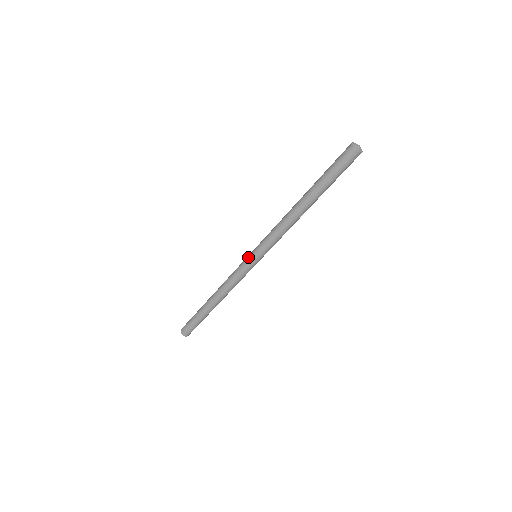
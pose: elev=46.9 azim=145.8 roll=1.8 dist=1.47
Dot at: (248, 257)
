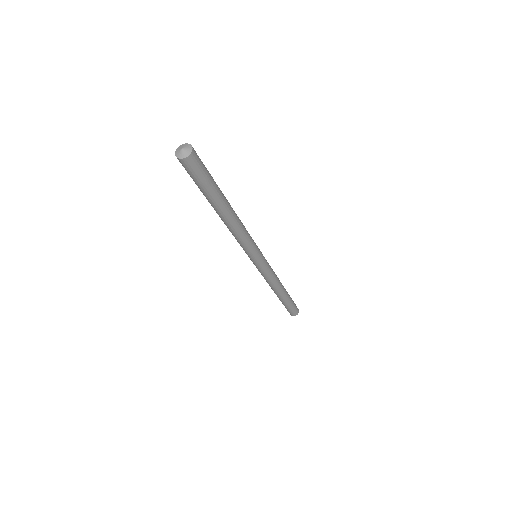
Dot at: occluded
